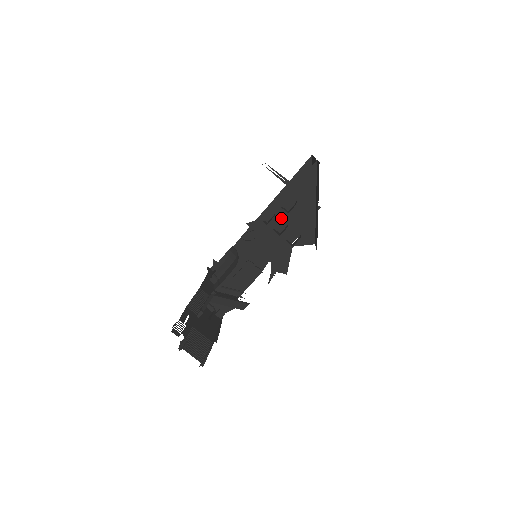
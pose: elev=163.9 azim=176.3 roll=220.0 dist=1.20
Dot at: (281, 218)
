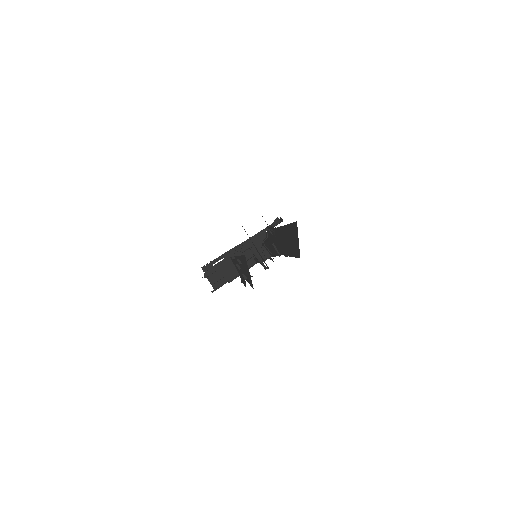
Dot at: (238, 263)
